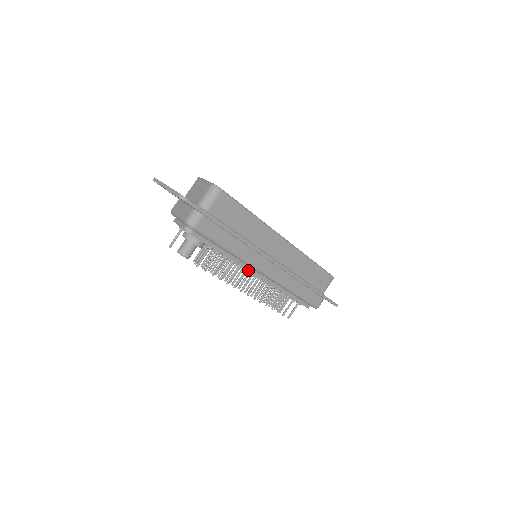
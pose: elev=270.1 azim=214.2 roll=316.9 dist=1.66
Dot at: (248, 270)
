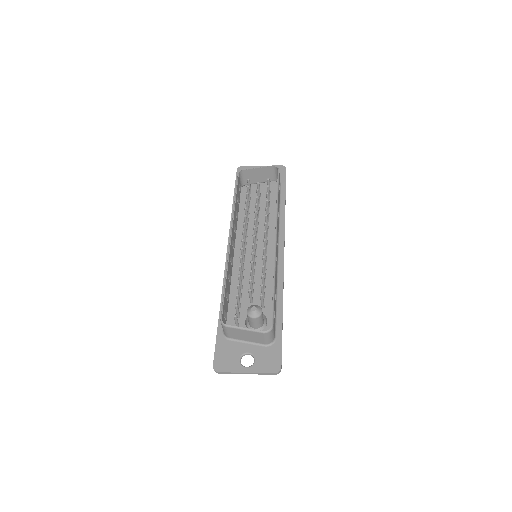
Dot at: occluded
